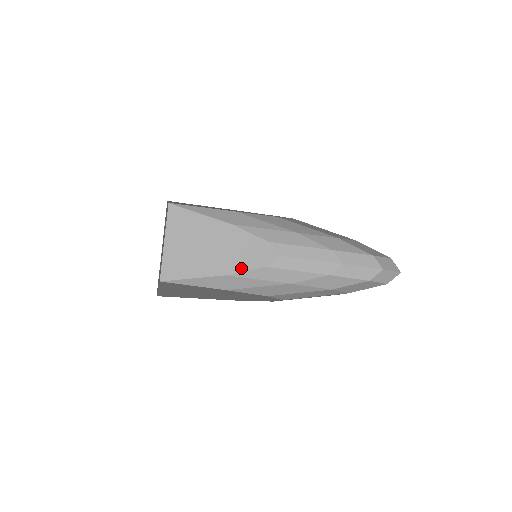
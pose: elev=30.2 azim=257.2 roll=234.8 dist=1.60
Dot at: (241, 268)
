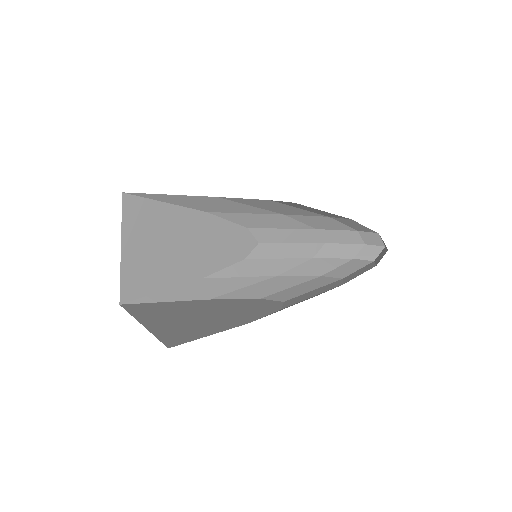
Dot at: (219, 266)
